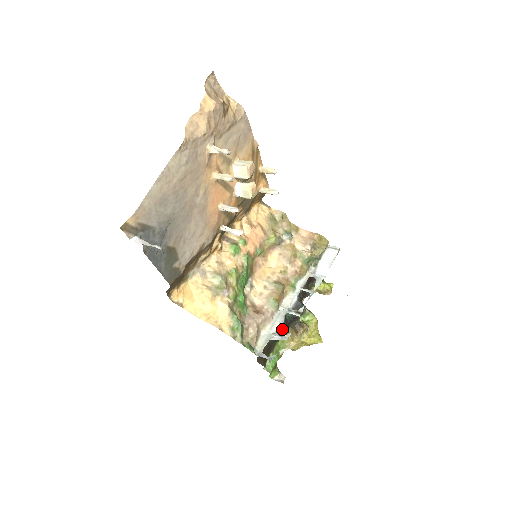
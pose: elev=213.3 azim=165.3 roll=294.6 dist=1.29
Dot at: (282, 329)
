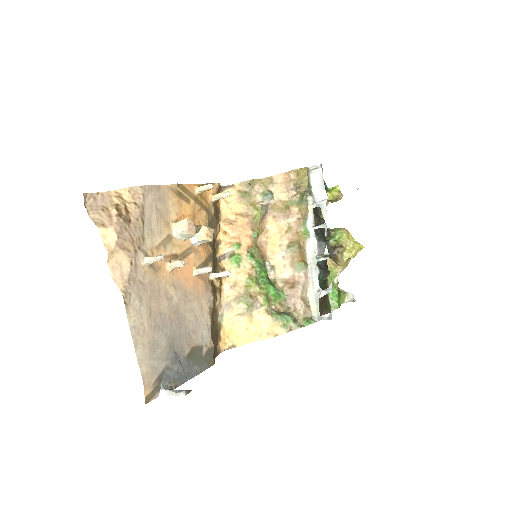
Dot at: (322, 276)
